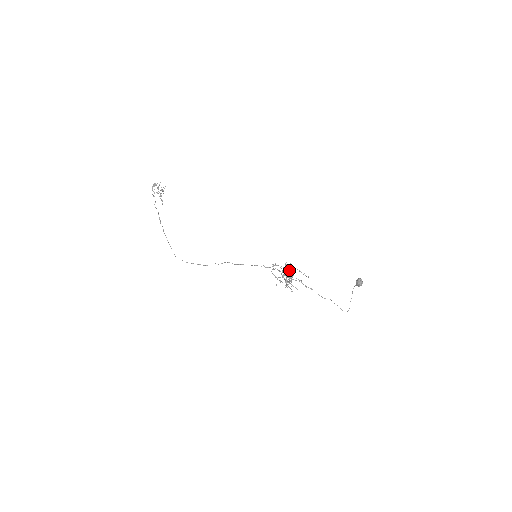
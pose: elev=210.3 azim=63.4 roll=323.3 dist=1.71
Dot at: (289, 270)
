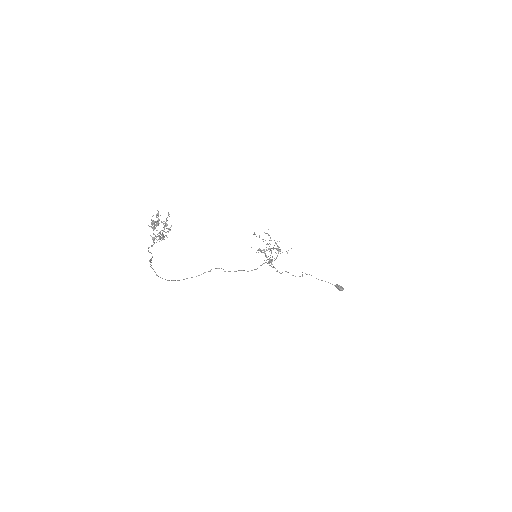
Dot at: occluded
